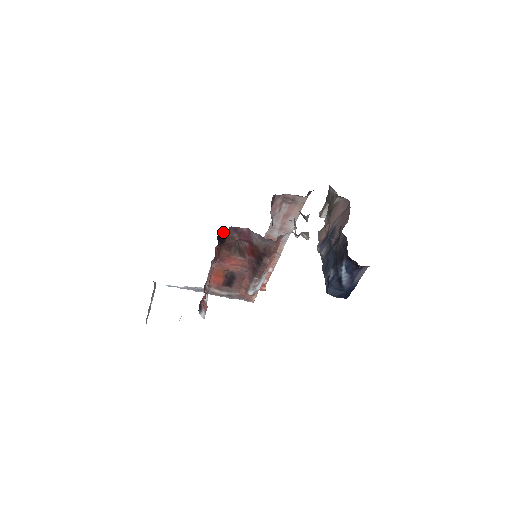
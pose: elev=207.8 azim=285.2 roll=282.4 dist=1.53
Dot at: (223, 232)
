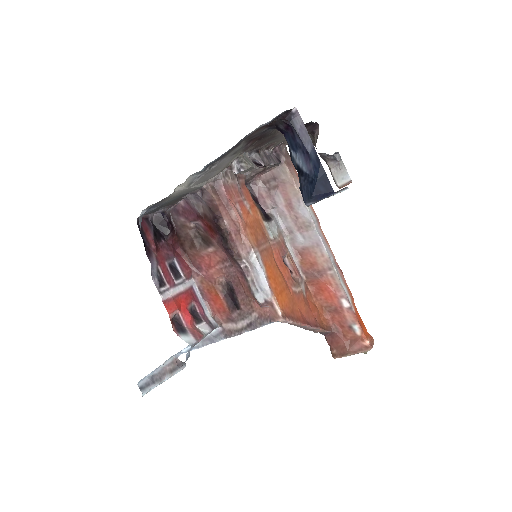
Dot at: (156, 215)
